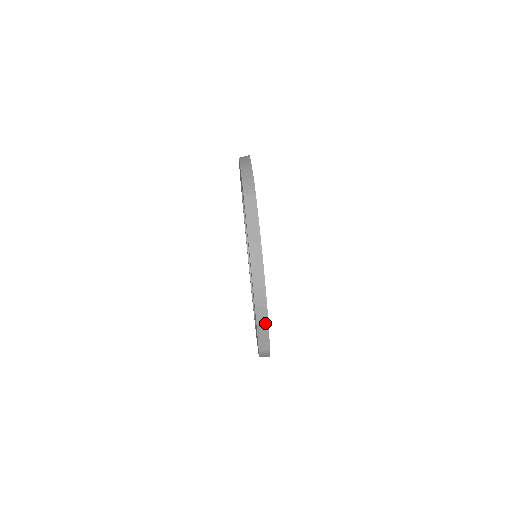
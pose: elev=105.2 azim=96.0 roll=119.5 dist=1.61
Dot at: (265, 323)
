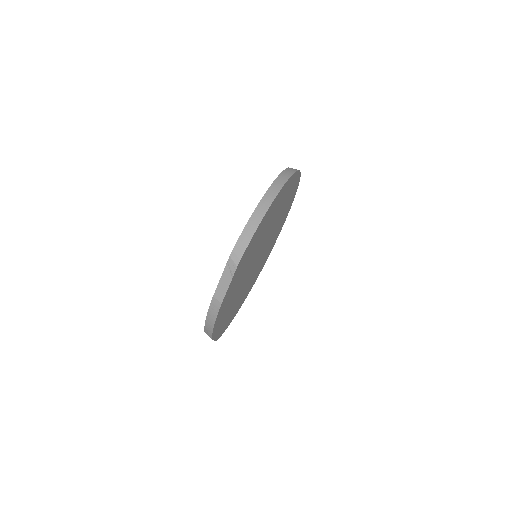
Dot at: (210, 337)
